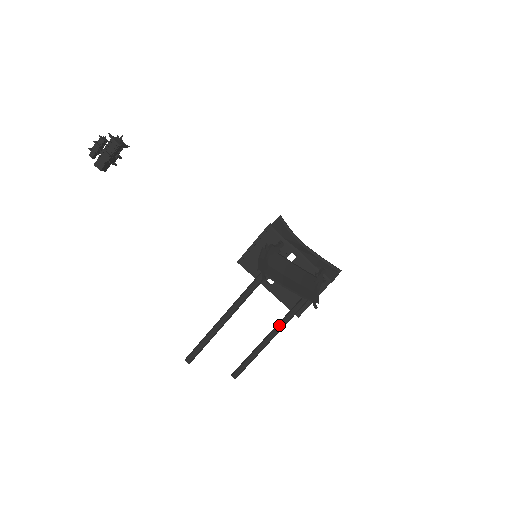
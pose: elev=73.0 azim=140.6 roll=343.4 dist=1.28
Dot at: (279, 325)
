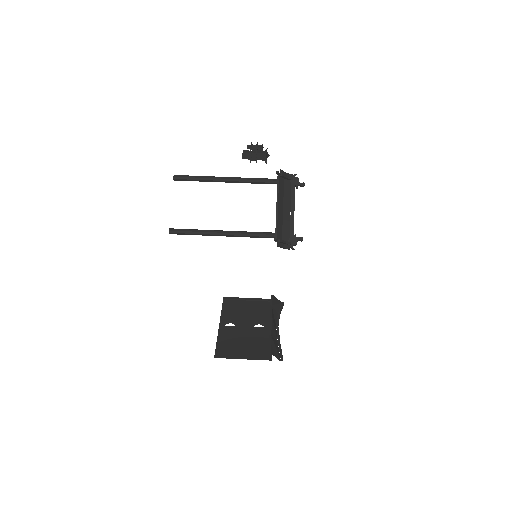
Dot at: (239, 231)
